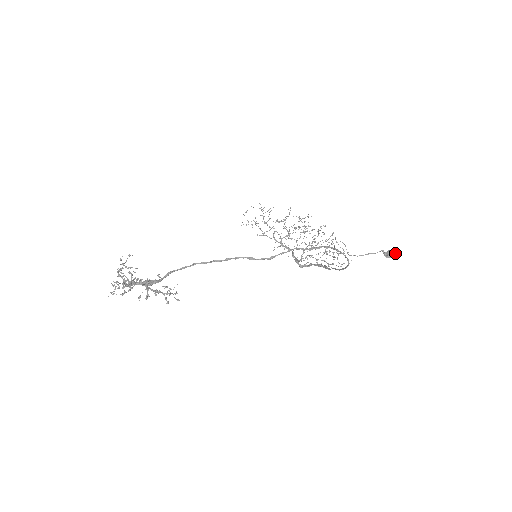
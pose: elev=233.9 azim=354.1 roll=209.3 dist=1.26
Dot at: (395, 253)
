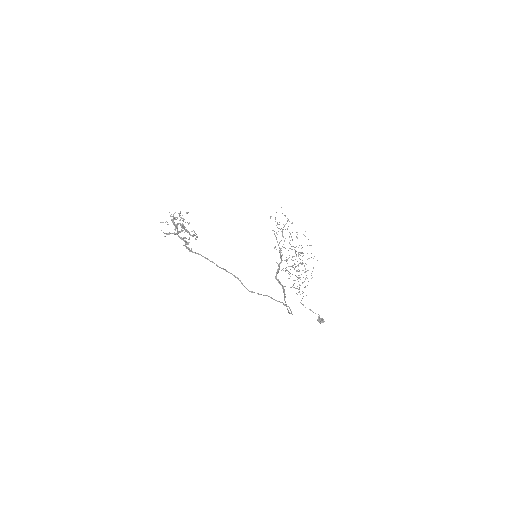
Dot at: occluded
